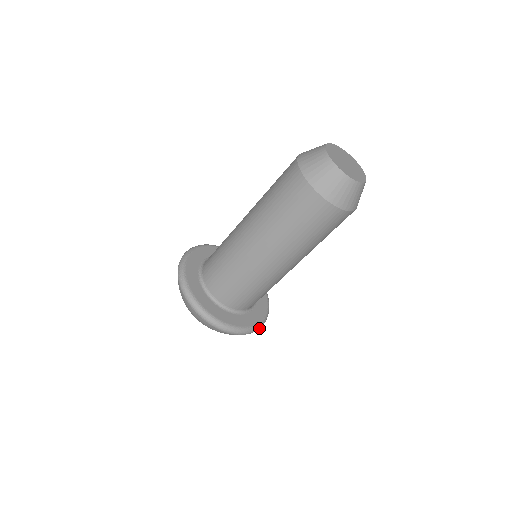
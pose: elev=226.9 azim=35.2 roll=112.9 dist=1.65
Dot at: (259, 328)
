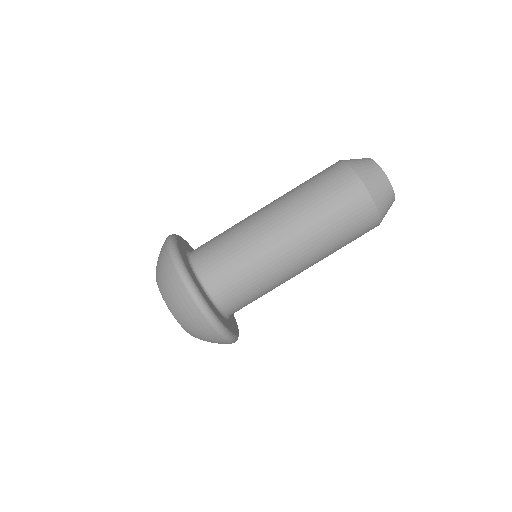
Dot at: (211, 320)
